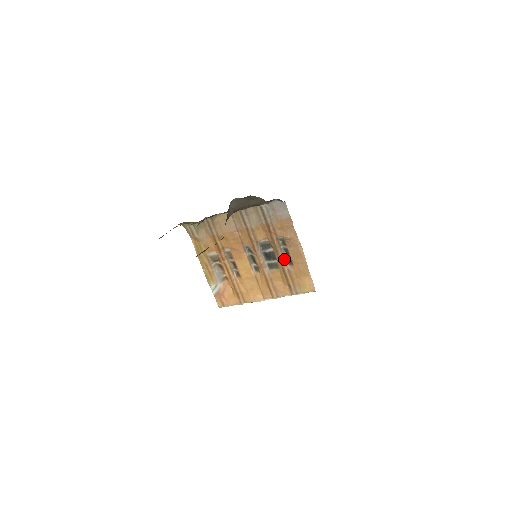
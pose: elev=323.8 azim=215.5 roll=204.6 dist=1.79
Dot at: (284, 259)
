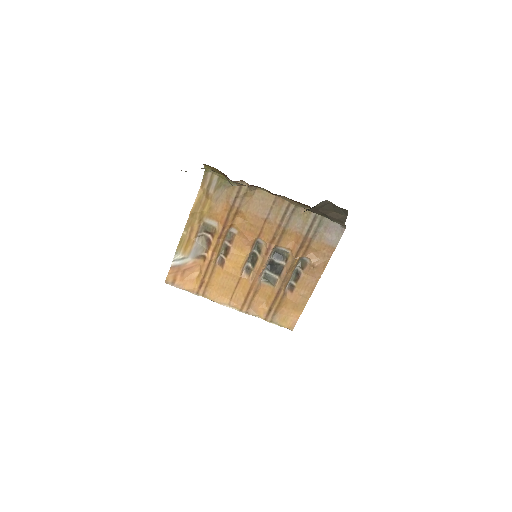
Dot at: (288, 281)
